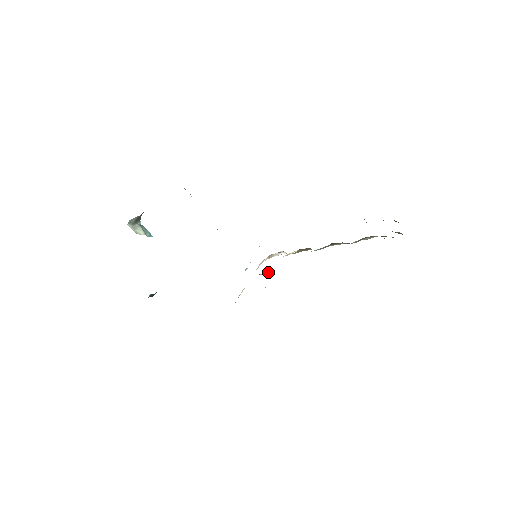
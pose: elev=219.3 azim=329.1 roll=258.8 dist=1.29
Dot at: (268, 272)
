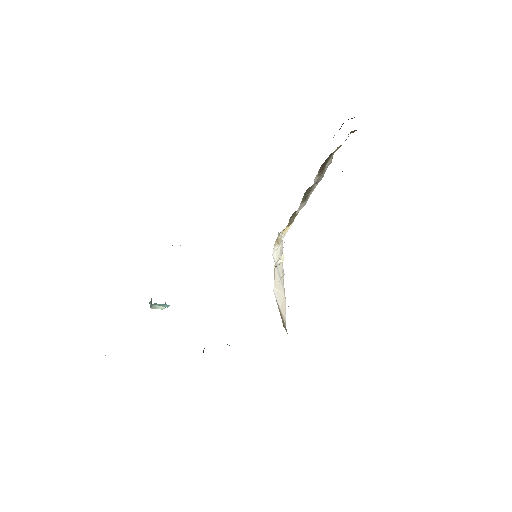
Dot at: (277, 261)
